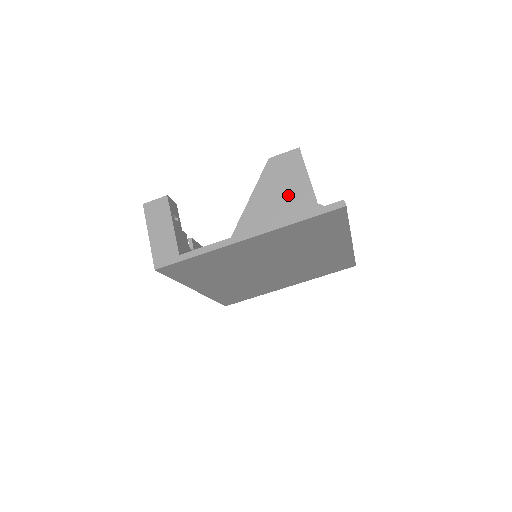
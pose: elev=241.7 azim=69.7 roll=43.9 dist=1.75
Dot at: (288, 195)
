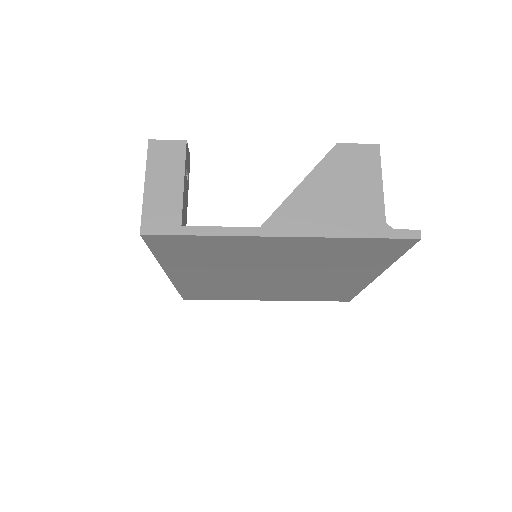
Dot at: (350, 199)
